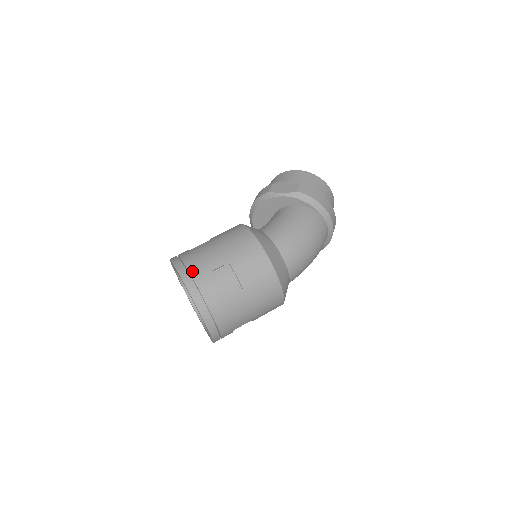
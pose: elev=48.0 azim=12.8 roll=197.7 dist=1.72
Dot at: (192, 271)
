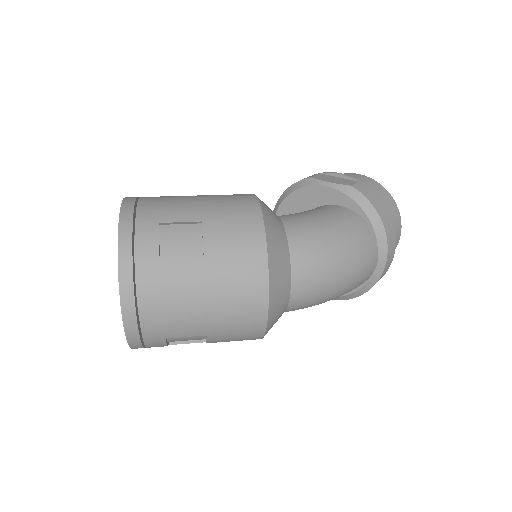
Dot at: (141, 211)
